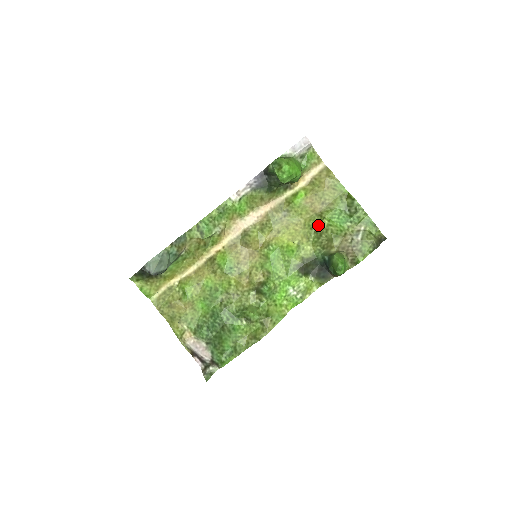
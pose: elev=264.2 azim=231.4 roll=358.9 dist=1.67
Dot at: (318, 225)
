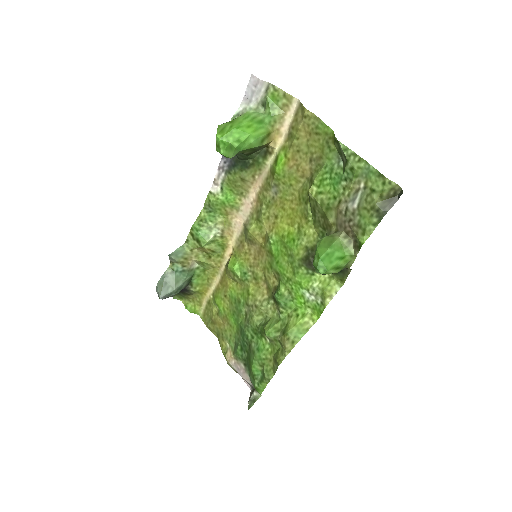
Dot at: (308, 196)
